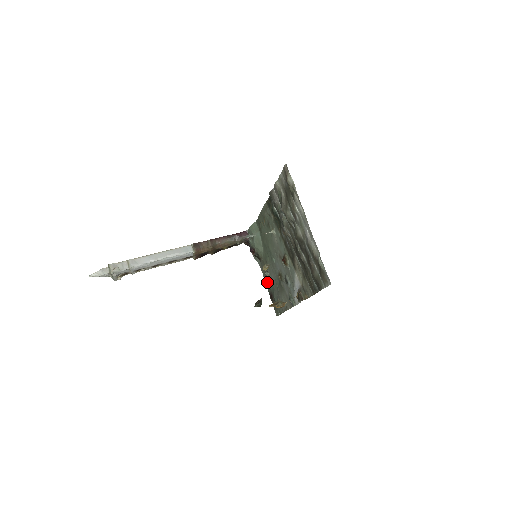
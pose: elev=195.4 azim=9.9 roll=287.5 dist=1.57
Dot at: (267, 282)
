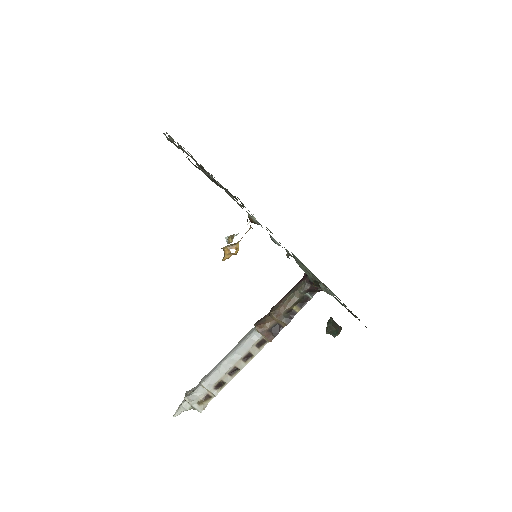
Dot at: occluded
